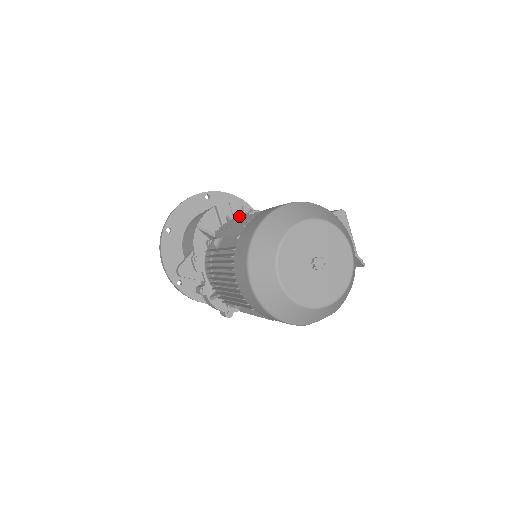
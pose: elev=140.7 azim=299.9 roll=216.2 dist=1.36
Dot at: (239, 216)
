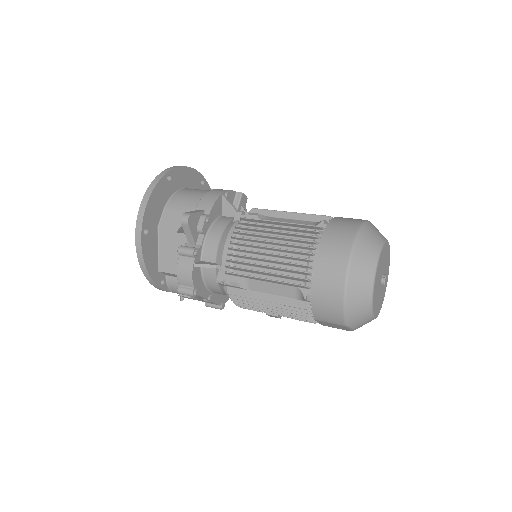
Dot at: occluded
